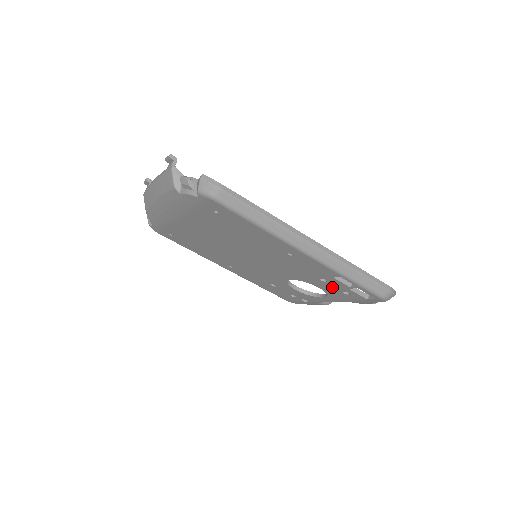
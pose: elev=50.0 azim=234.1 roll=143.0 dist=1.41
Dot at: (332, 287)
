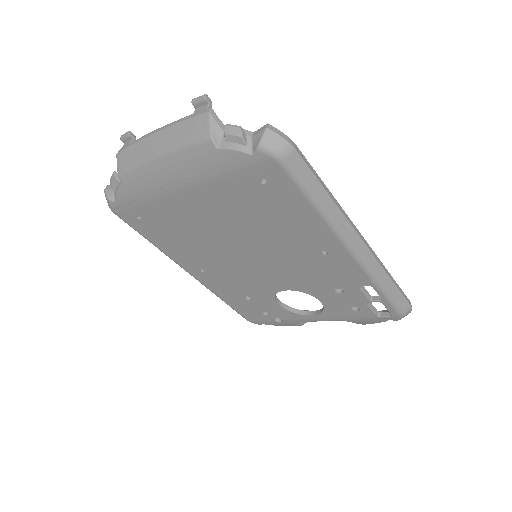
Dot at: (342, 301)
